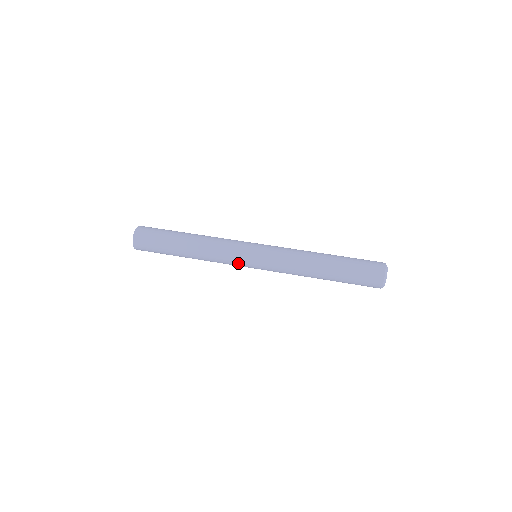
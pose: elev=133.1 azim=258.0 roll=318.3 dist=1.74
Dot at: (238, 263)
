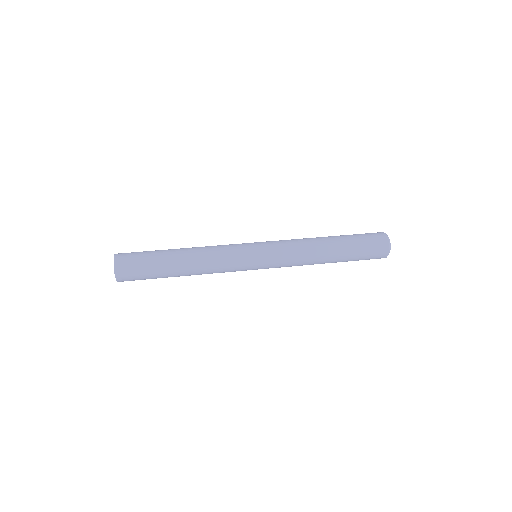
Dot at: (240, 254)
